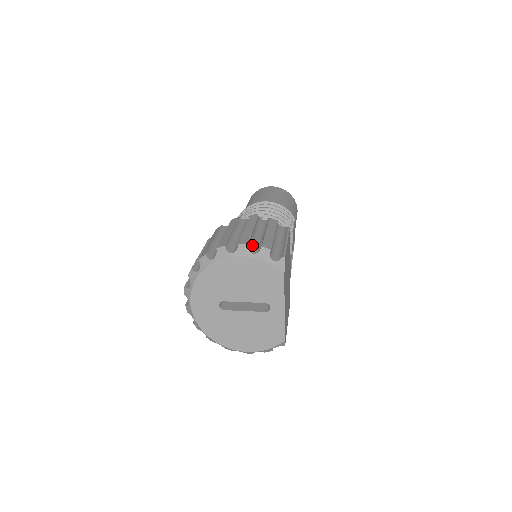
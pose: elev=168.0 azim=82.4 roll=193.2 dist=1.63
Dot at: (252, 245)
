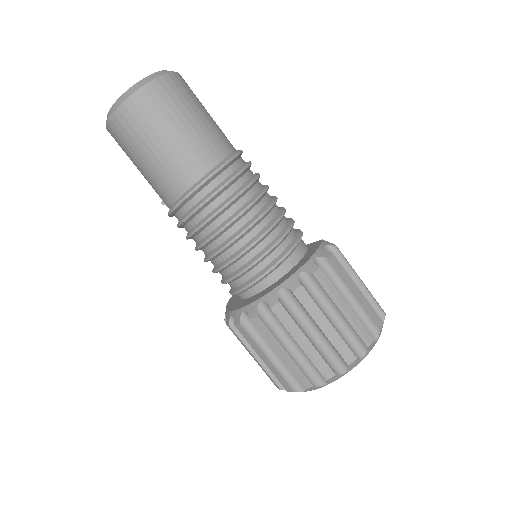
Dot at: (365, 329)
